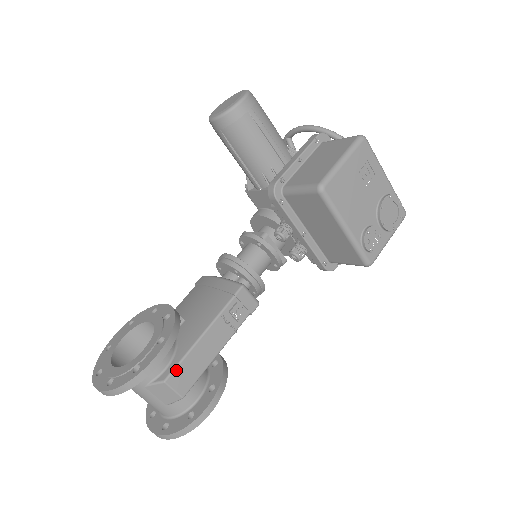
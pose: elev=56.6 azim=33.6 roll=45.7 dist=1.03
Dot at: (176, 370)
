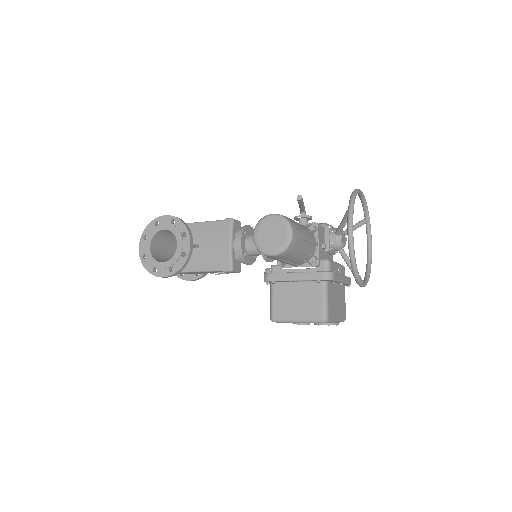
Dot at: occluded
